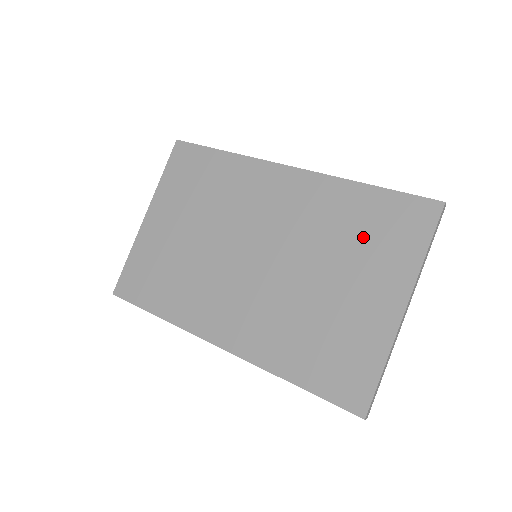
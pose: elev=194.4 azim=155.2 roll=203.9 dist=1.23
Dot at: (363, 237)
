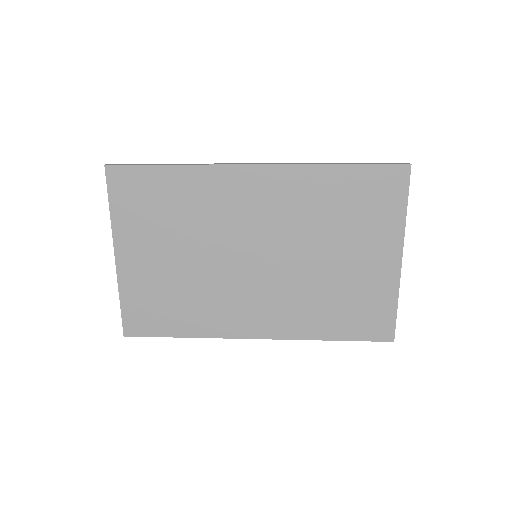
Dot at: (351, 213)
